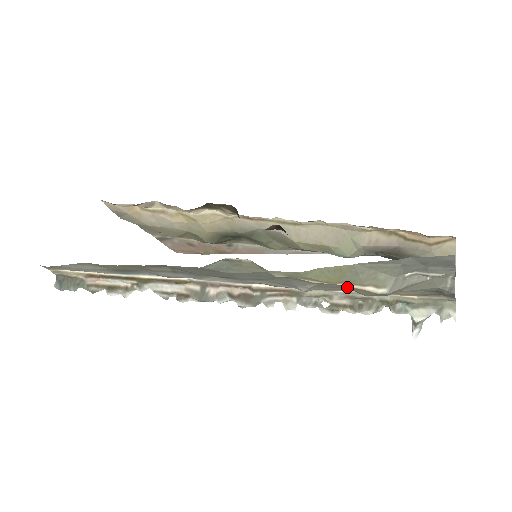
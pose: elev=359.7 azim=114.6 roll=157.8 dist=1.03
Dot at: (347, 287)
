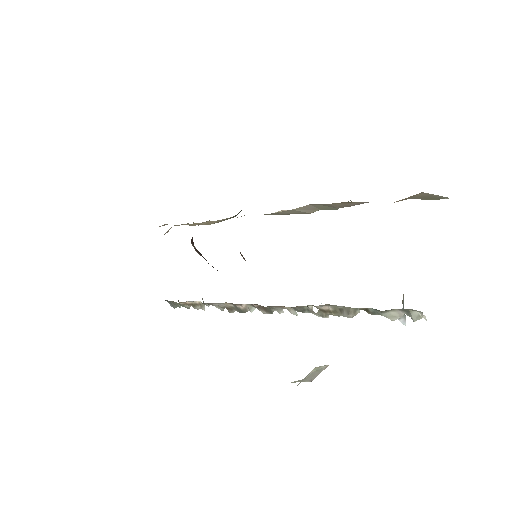
Dot at: occluded
